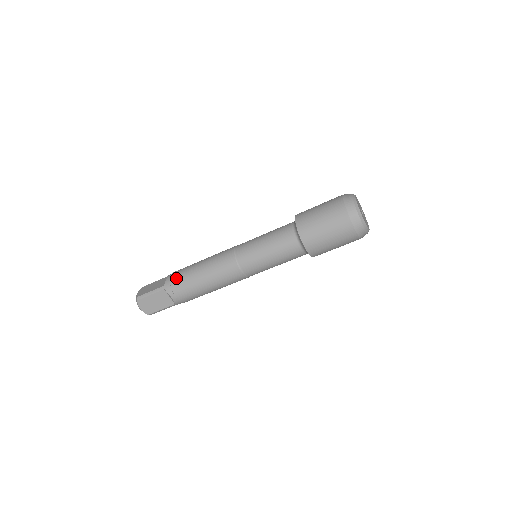
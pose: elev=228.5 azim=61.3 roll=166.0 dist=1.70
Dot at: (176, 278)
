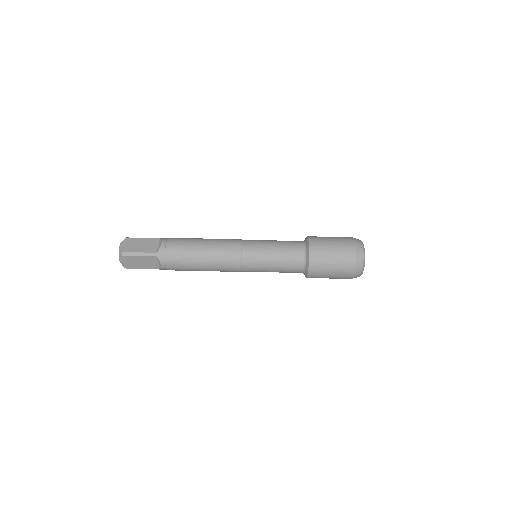
Dot at: (173, 251)
